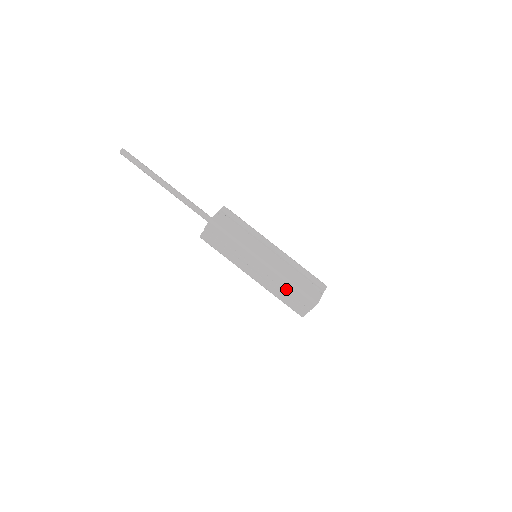
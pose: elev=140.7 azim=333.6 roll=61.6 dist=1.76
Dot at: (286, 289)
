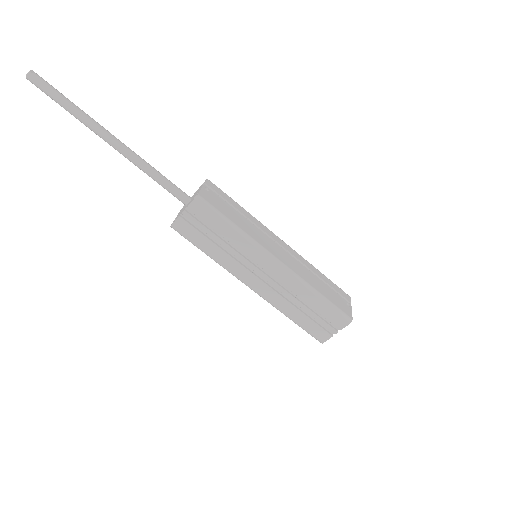
Dot at: (307, 302)
